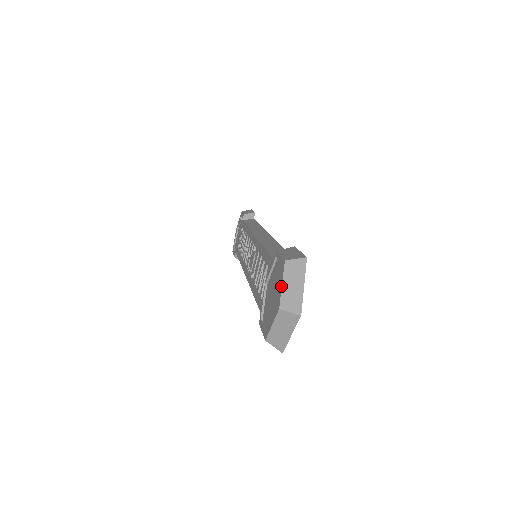
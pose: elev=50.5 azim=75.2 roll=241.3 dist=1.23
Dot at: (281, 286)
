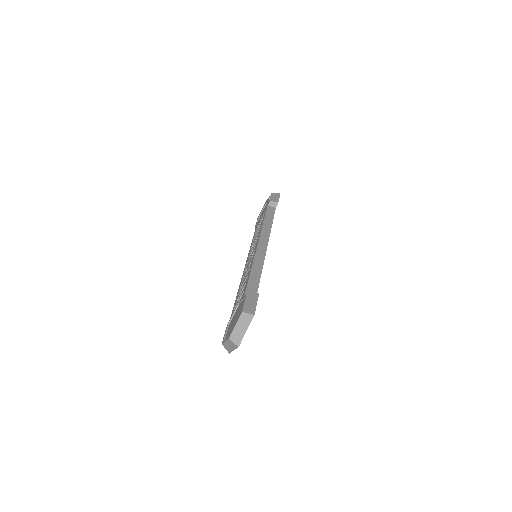
Dot at: (235, 326)
